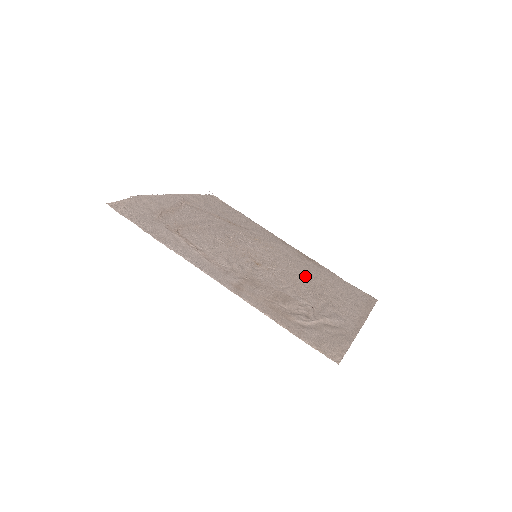
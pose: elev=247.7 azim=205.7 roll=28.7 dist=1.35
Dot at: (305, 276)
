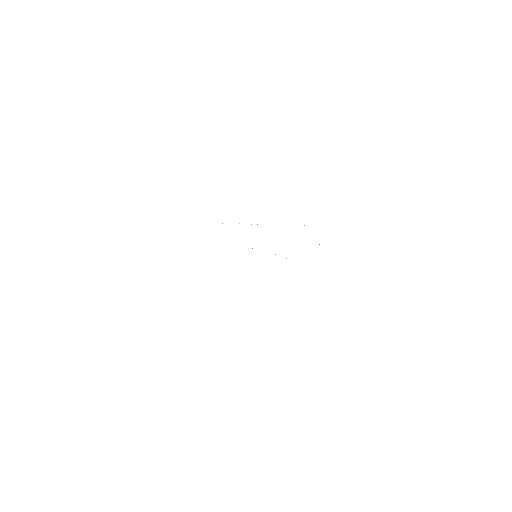
Dot at: occluded
